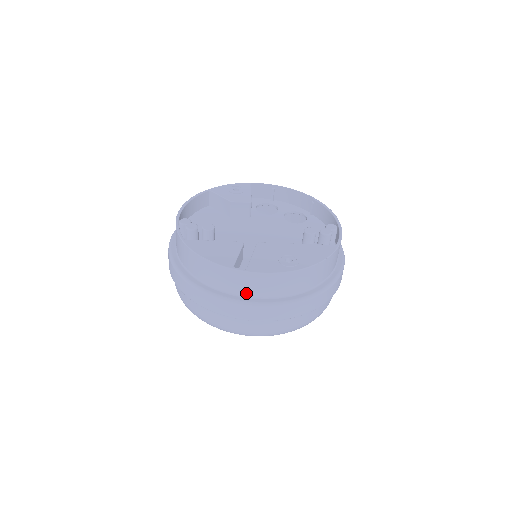
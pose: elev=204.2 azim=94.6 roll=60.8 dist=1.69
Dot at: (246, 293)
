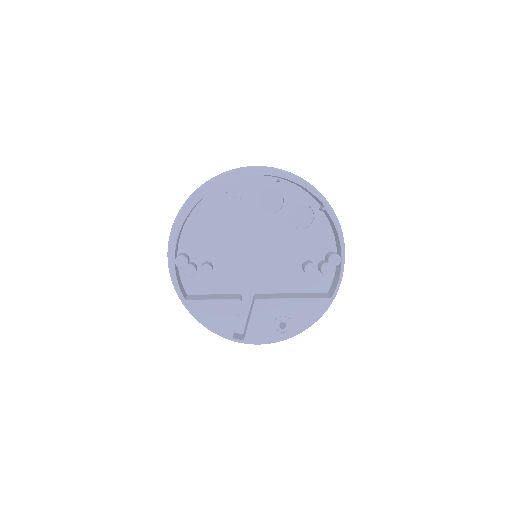
Dot at: occluded
